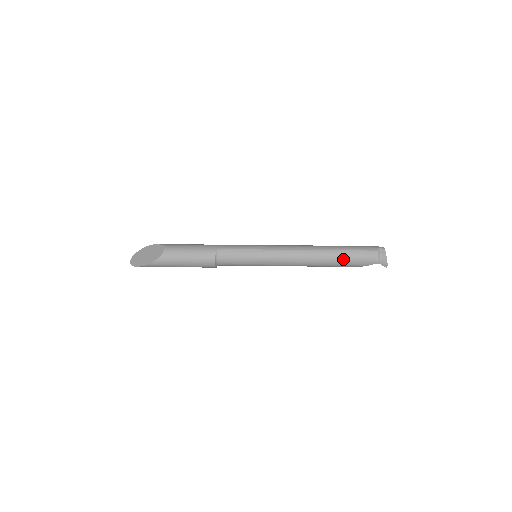
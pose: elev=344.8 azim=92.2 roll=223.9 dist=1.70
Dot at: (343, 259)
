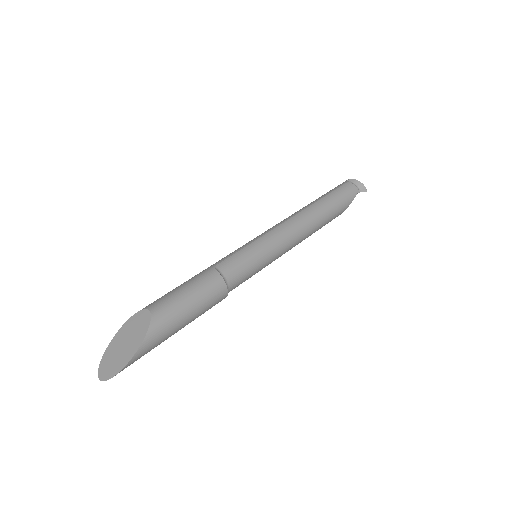
Dot at: (333, 203)
